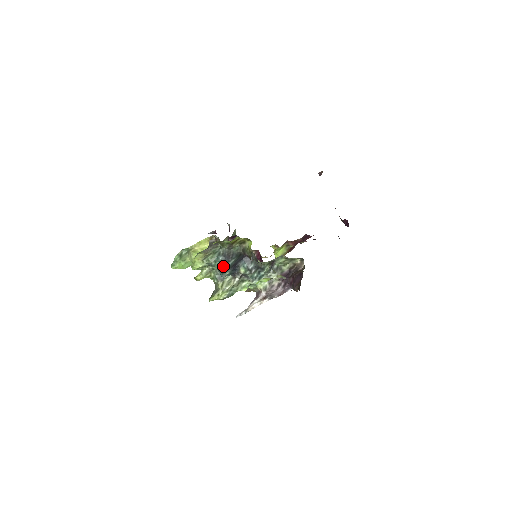
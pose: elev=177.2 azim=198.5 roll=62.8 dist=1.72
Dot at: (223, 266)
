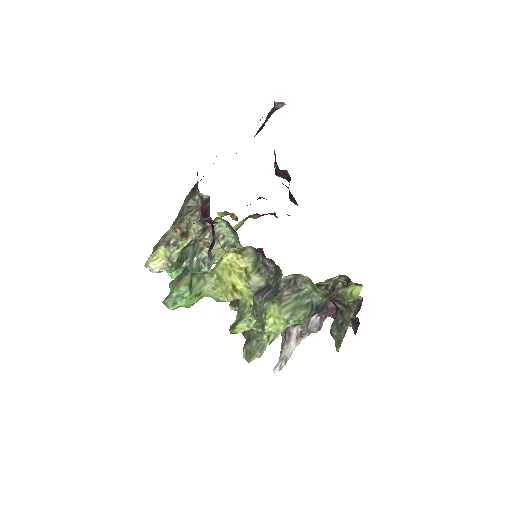
Dot at: occluded
